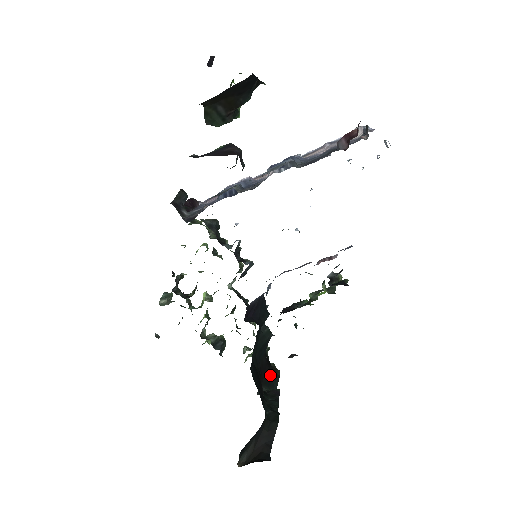
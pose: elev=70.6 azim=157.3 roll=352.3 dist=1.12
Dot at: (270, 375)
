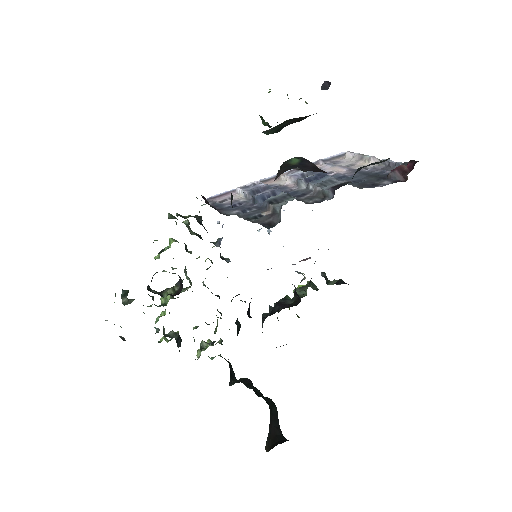
Dot at: (229, 366)
